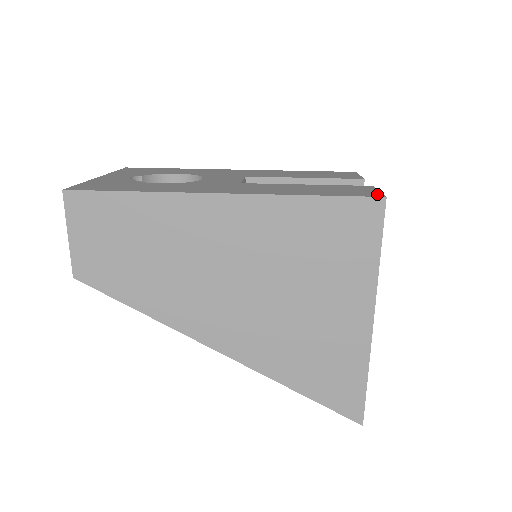
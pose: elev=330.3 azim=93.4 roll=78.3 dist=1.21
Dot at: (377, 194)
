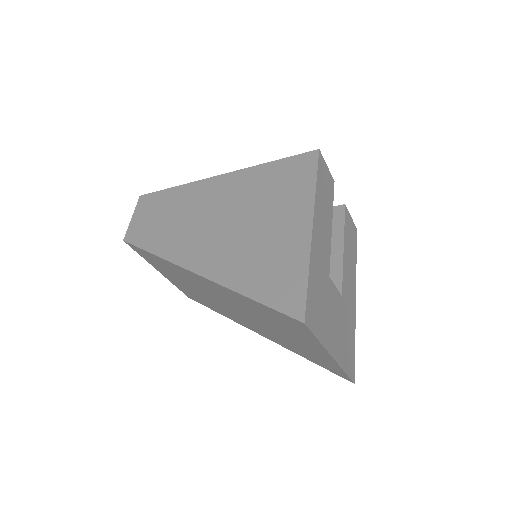
Dot at: occluded
